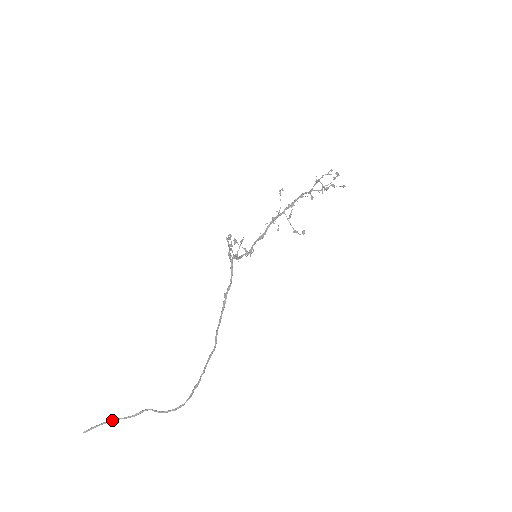
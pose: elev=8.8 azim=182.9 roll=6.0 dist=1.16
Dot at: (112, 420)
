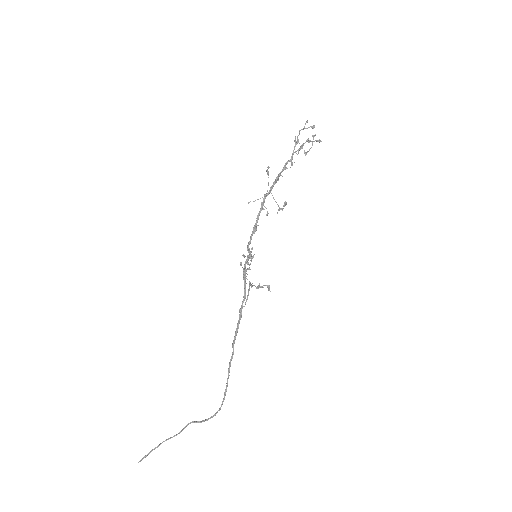
Dot at: (161, 443)
